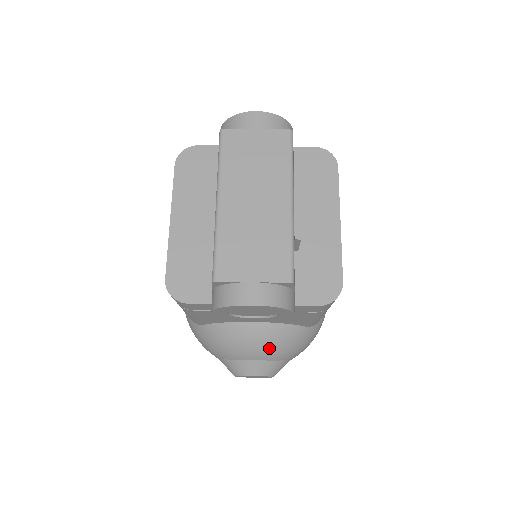
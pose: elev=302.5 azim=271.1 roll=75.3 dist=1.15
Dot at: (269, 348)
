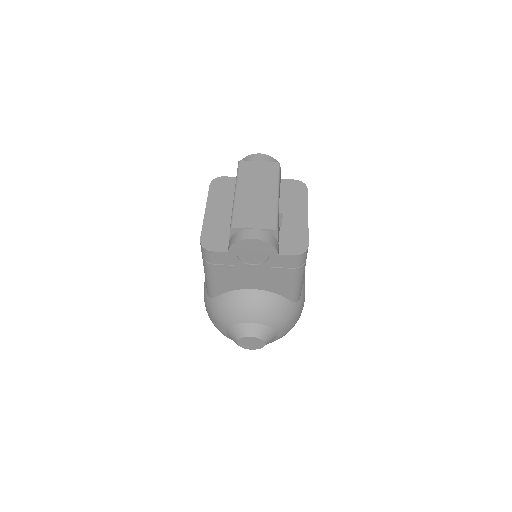
Dot at: (262, 311)
